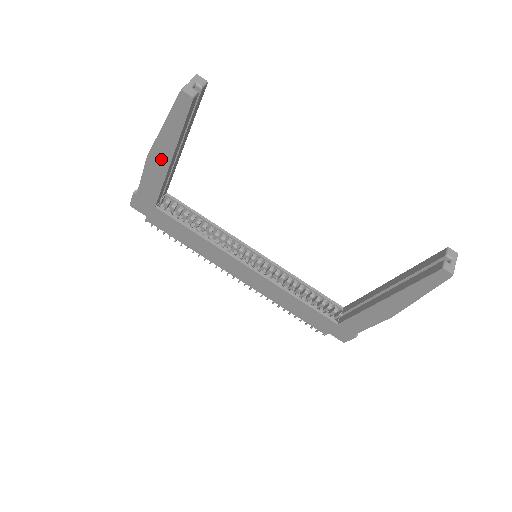
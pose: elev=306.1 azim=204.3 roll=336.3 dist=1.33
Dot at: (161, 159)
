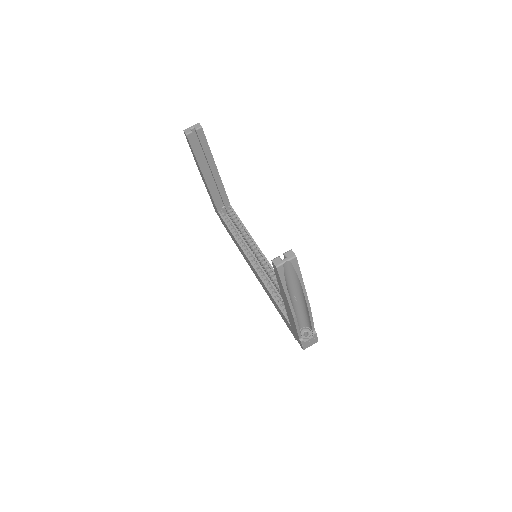
Dot at: (202, 176)
